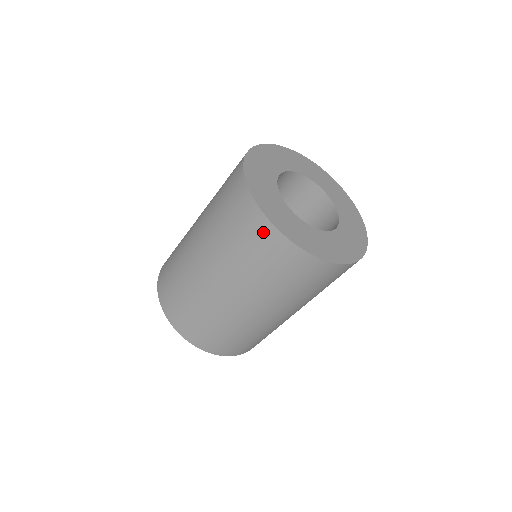
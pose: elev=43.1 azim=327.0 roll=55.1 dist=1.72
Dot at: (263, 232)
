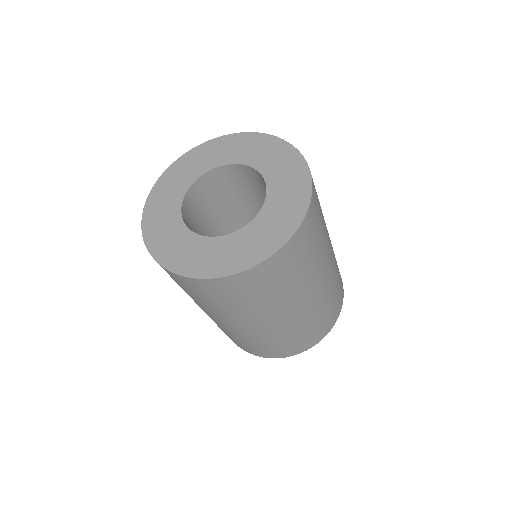
Dot at: occluded
